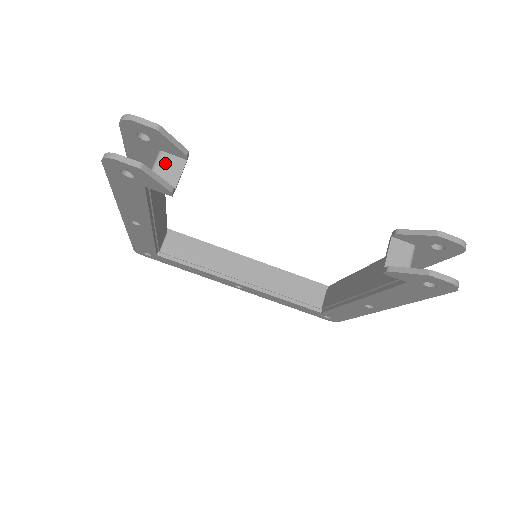
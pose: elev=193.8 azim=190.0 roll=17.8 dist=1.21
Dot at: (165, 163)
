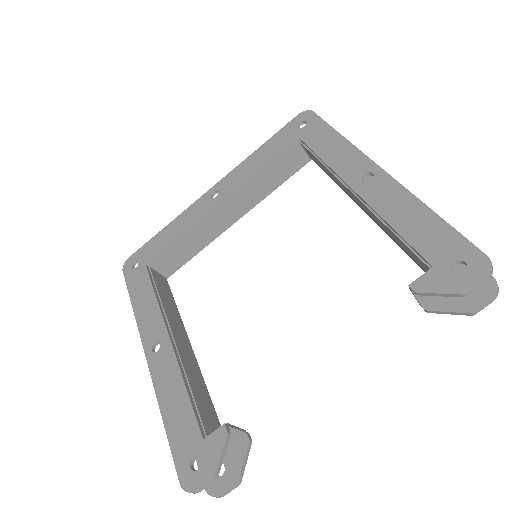
Dot at: occluded
